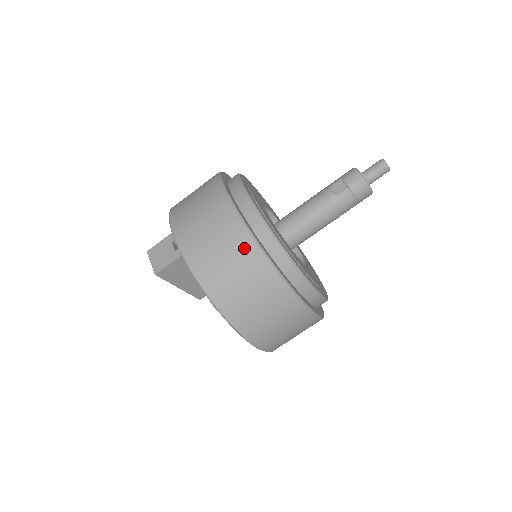
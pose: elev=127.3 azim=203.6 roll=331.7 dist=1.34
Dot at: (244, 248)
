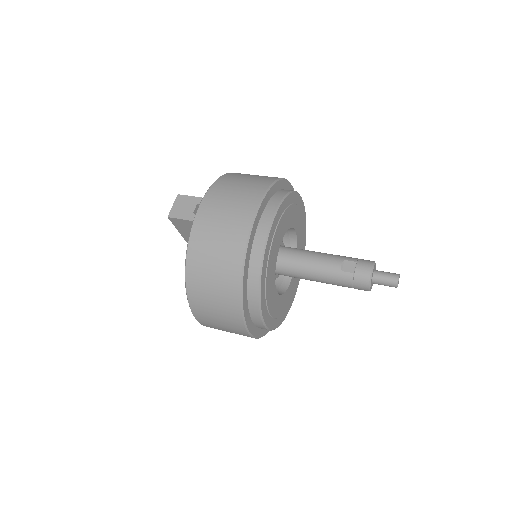
Dot at: (233, 257)
